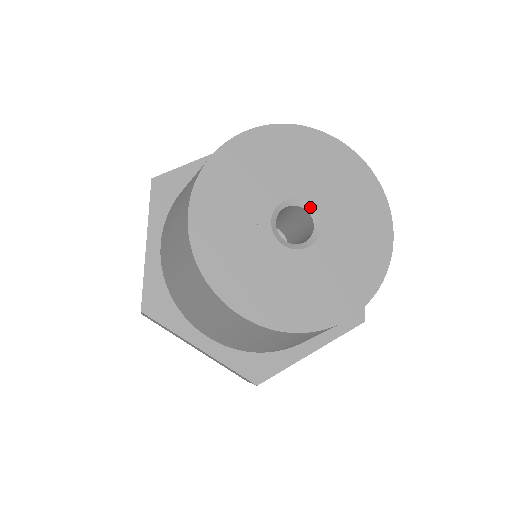
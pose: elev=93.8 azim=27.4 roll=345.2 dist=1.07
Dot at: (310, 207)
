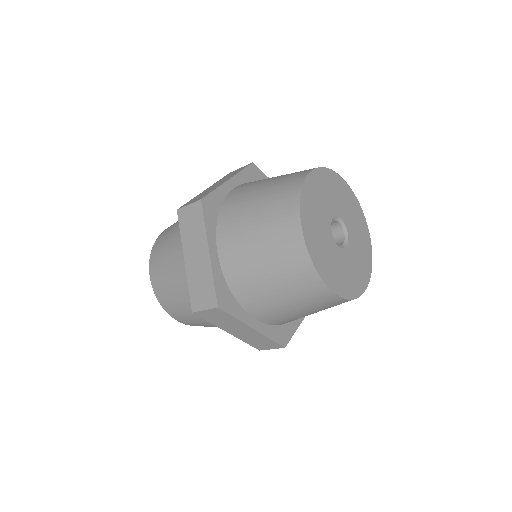
Dot at: (342, 221)
